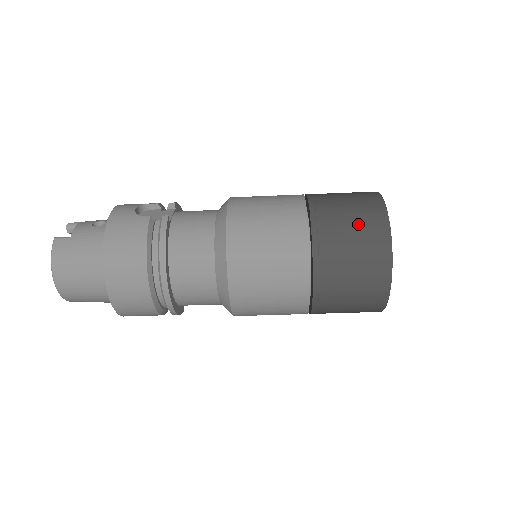
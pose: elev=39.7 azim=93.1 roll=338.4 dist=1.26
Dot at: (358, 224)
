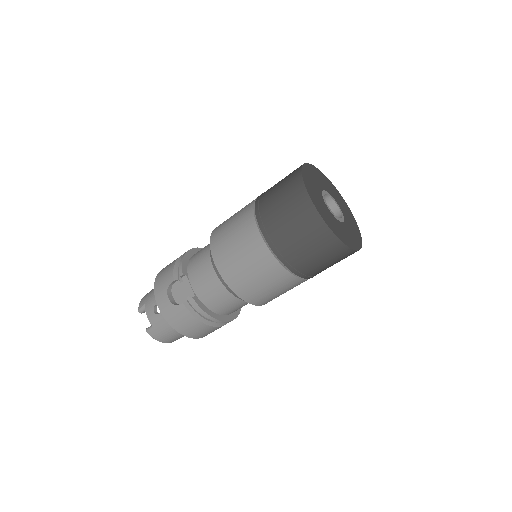
Dot at: (310, 243)
